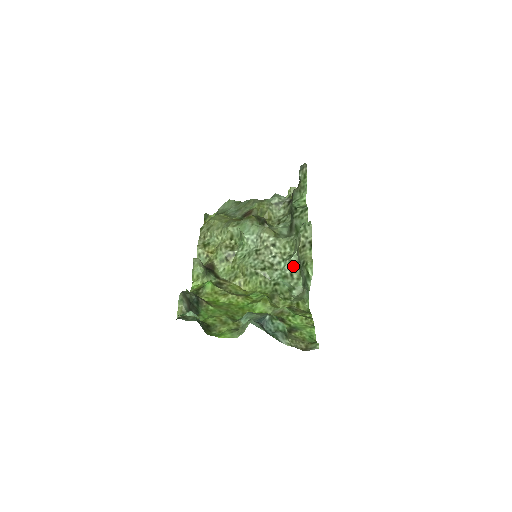
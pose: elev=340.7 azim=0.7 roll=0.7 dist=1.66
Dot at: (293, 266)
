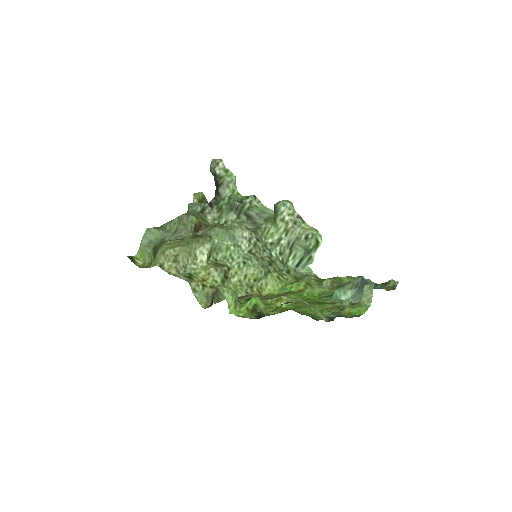
Dot at: (284, 250)
